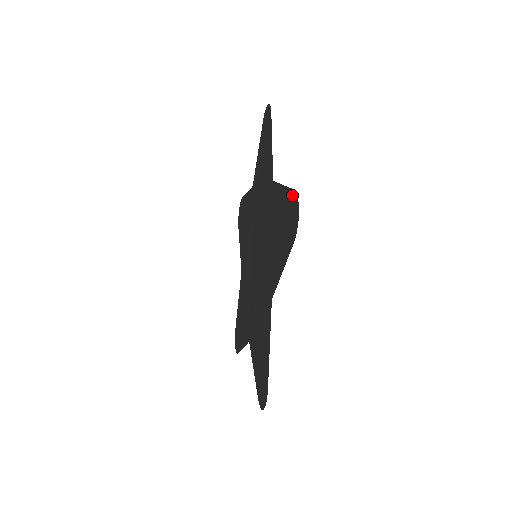
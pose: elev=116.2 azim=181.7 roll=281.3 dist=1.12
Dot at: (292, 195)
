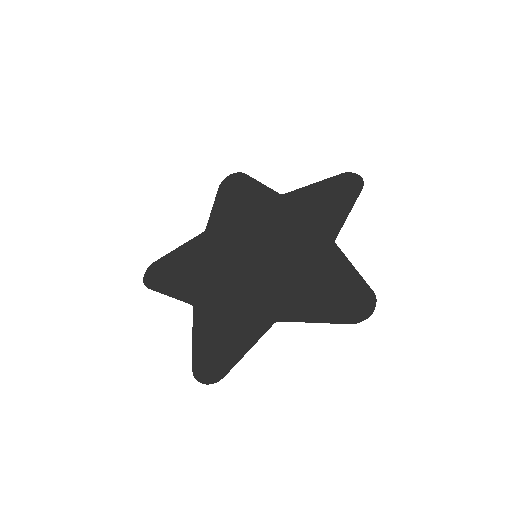
Dot at: (367, 291)
